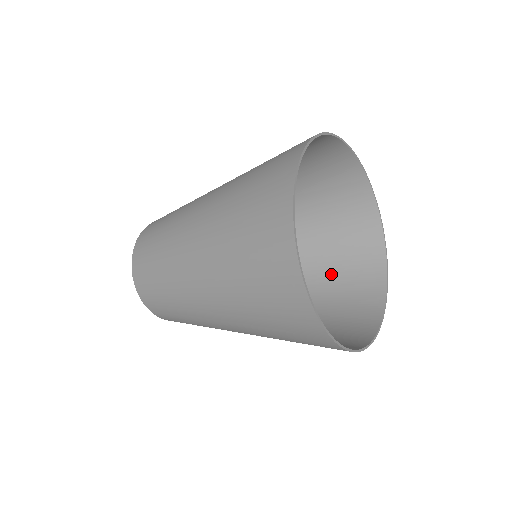
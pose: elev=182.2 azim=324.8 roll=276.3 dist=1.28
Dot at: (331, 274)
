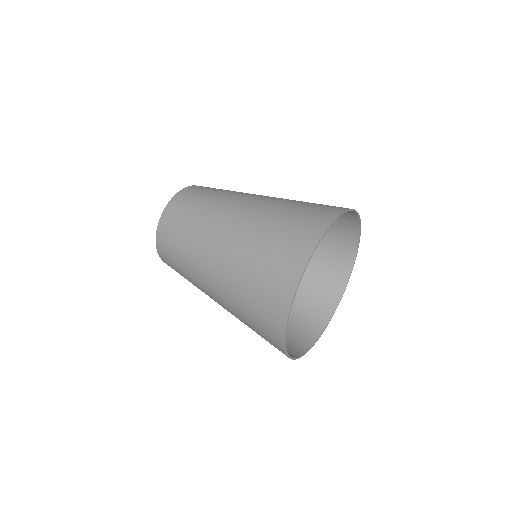
Dot at: (303, 279)
